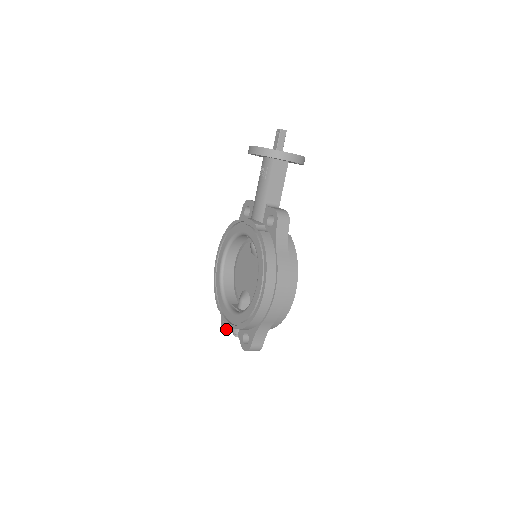
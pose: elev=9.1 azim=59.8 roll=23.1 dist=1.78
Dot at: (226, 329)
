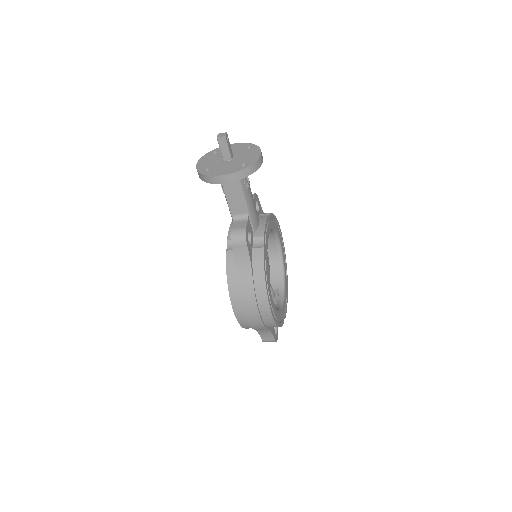
Dot at: occluded
